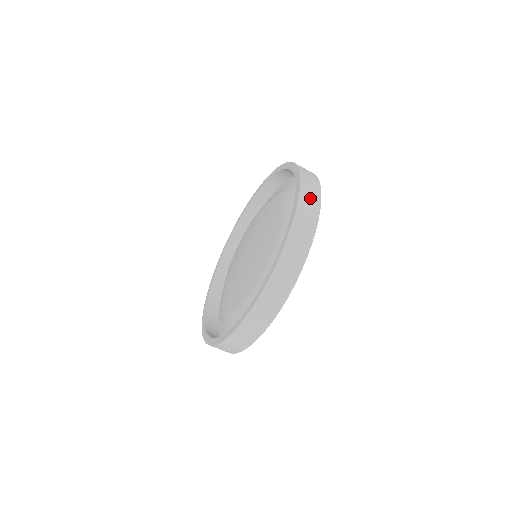
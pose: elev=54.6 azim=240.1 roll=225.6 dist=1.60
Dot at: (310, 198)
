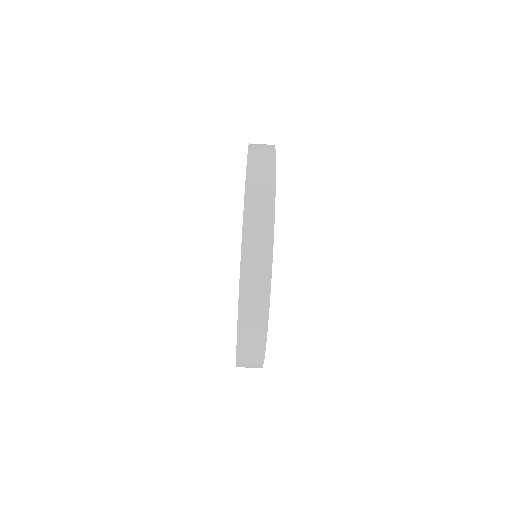
Dot at: (261, 154)
